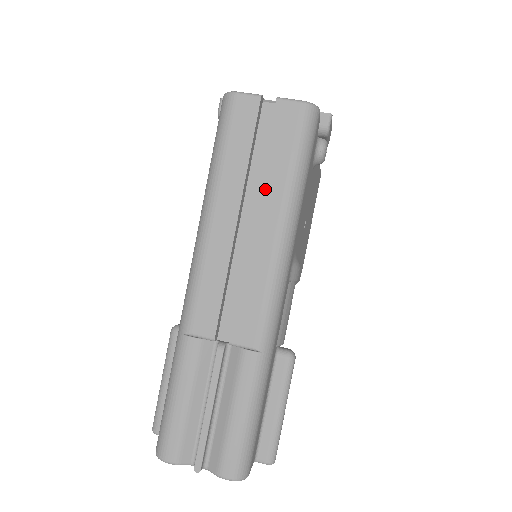
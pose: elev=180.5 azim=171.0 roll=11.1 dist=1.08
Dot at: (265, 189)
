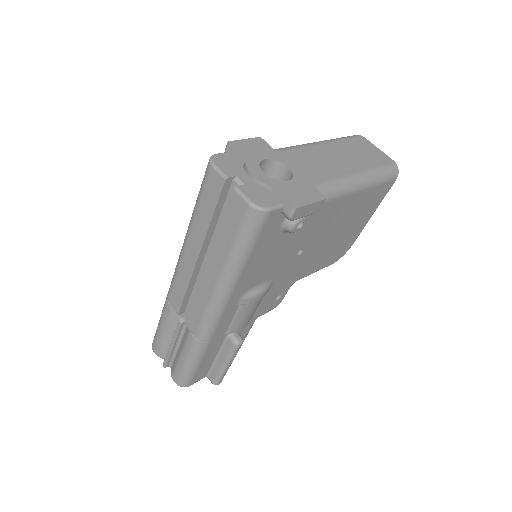
Dot at: (215, 250)
